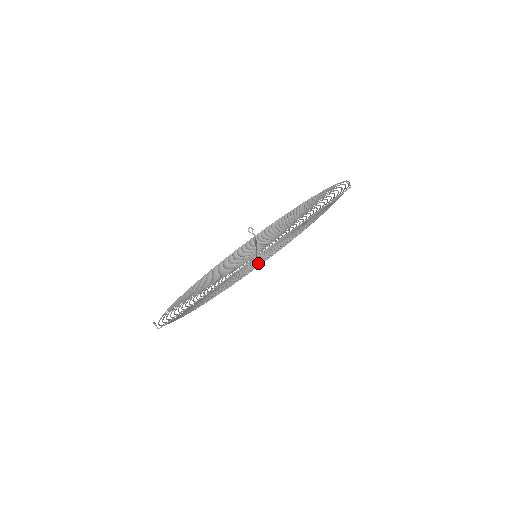
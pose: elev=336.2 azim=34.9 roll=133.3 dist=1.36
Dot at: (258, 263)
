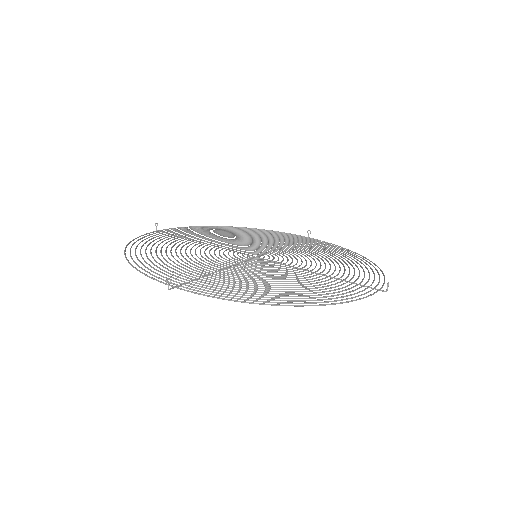
Dot at: occluded
